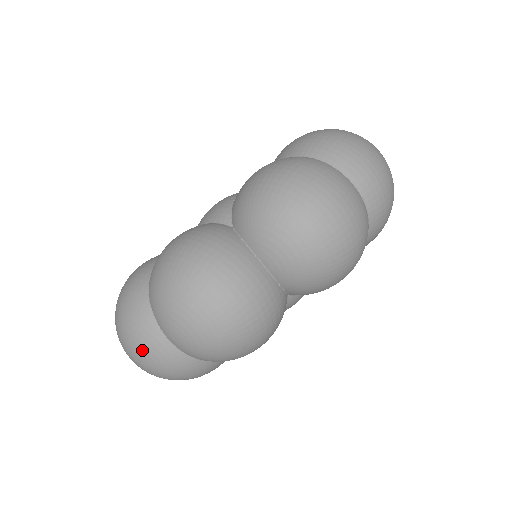
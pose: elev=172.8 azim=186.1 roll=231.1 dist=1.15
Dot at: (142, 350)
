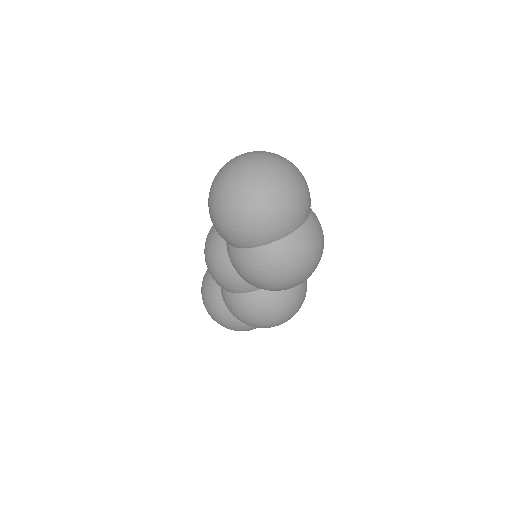
Dot at: occluded
